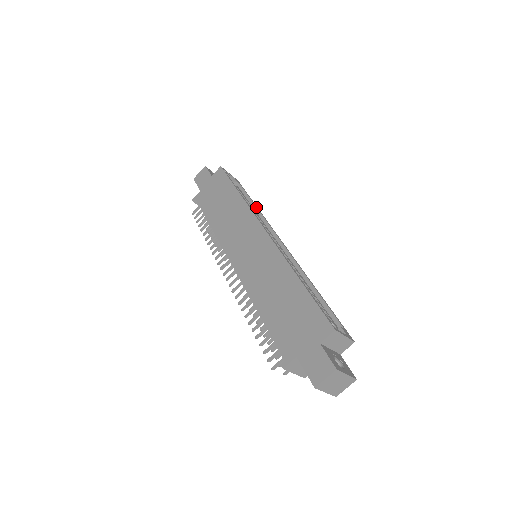
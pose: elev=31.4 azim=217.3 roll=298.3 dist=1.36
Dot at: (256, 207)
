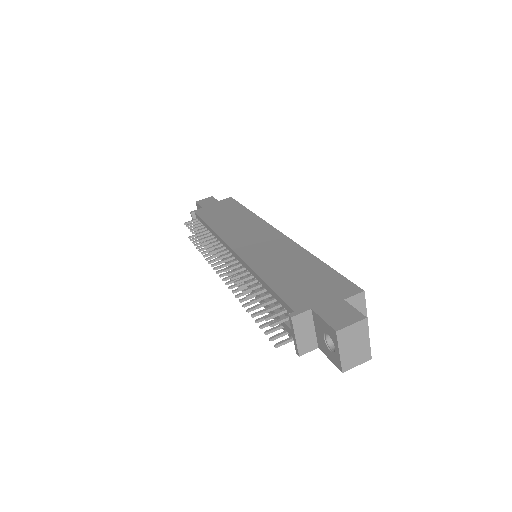
Dot at: occluded
